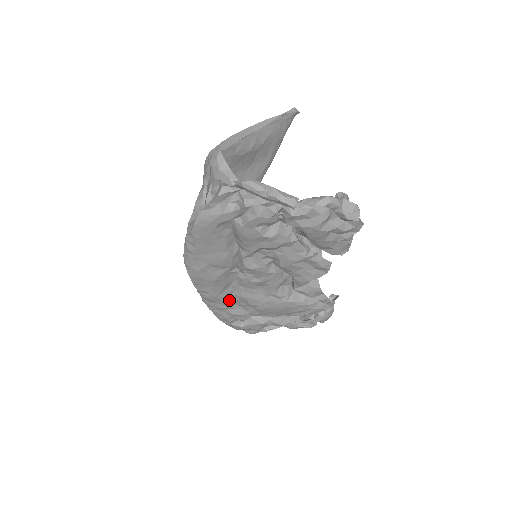
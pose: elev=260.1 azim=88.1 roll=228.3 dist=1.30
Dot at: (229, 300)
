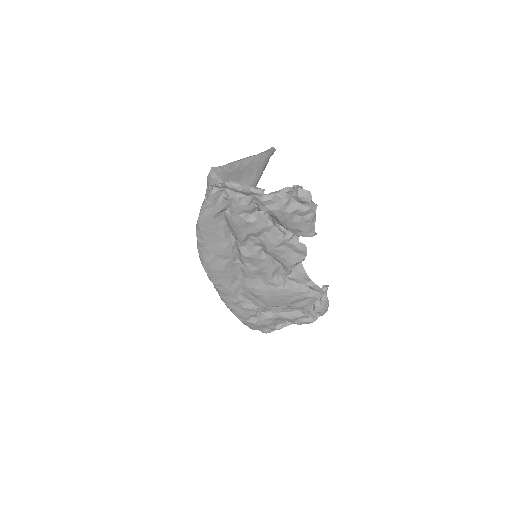
Dot at: (240, 294)
